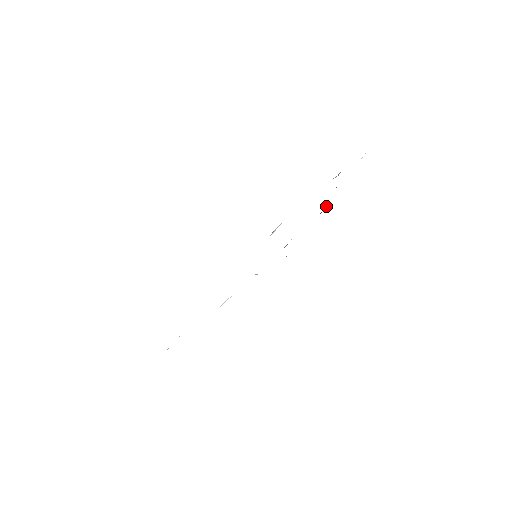
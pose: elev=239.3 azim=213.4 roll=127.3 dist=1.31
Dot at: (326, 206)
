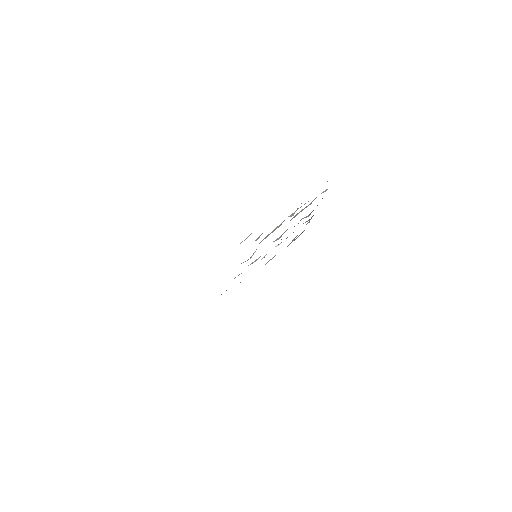
Dot at: occluded
